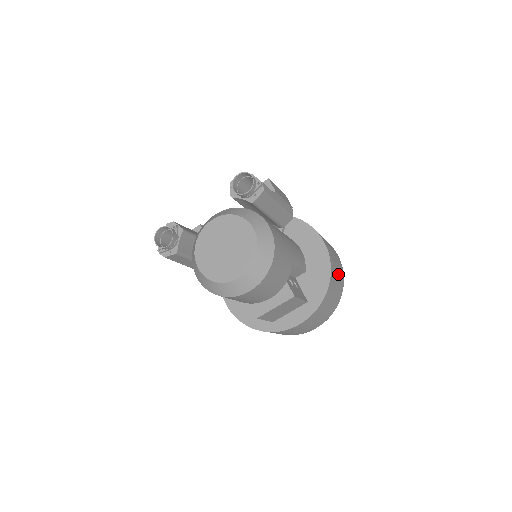
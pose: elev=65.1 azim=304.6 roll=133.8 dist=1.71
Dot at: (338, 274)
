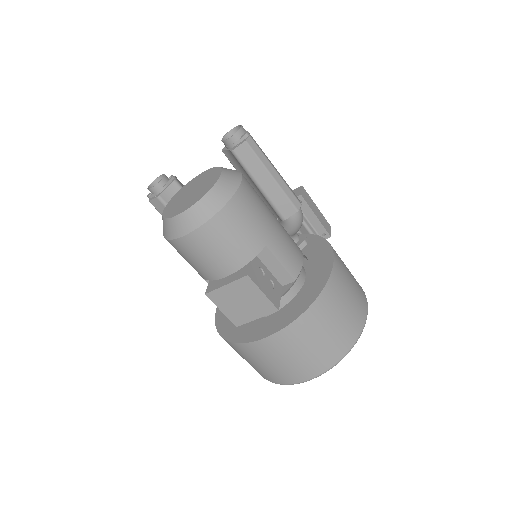
Dot at: (345, 311)
